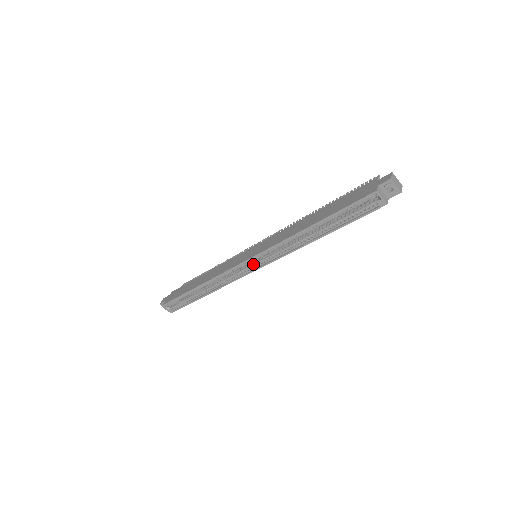
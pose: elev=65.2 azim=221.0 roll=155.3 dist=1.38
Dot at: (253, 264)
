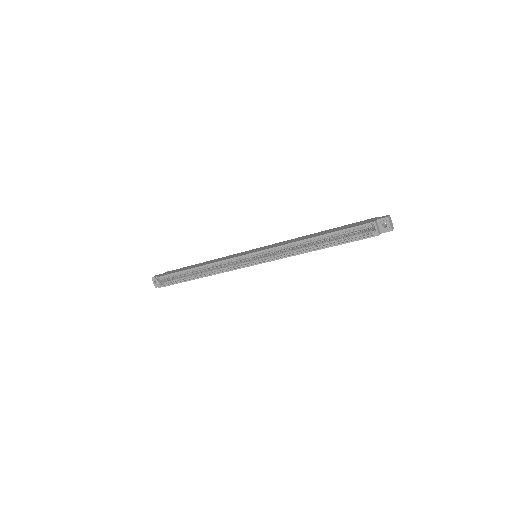
Dot at: (252, 260)
